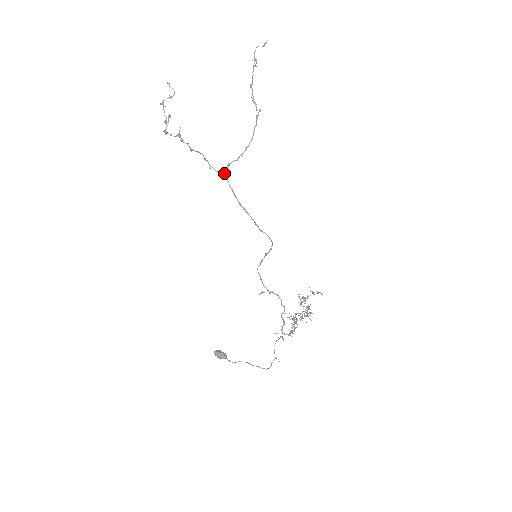
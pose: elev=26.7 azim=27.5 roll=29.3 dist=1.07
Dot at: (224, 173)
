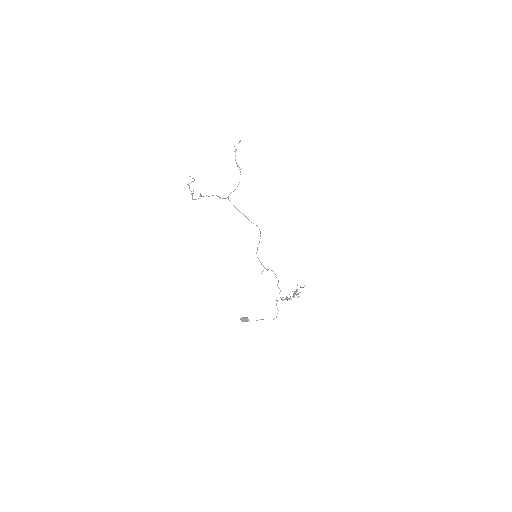
Dot at: (228, 198)
